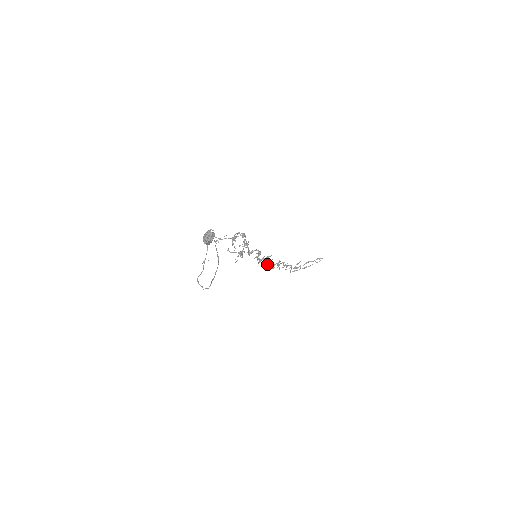
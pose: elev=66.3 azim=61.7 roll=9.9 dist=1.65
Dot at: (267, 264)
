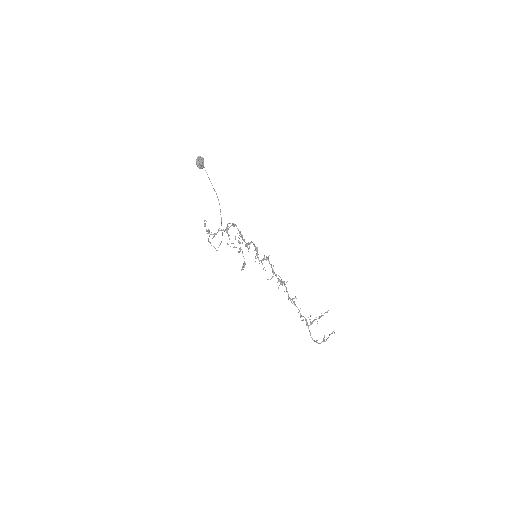
Dot at: (273, 276)
